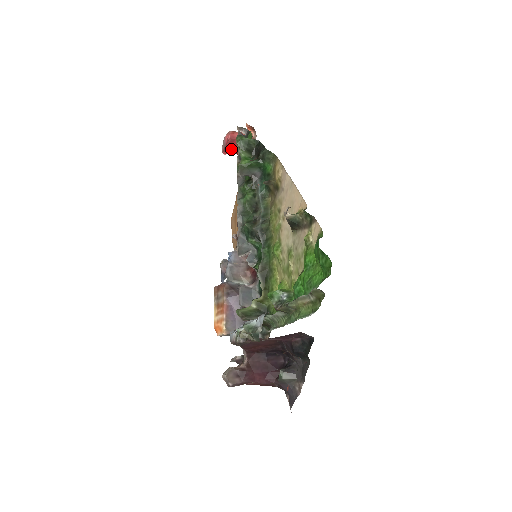
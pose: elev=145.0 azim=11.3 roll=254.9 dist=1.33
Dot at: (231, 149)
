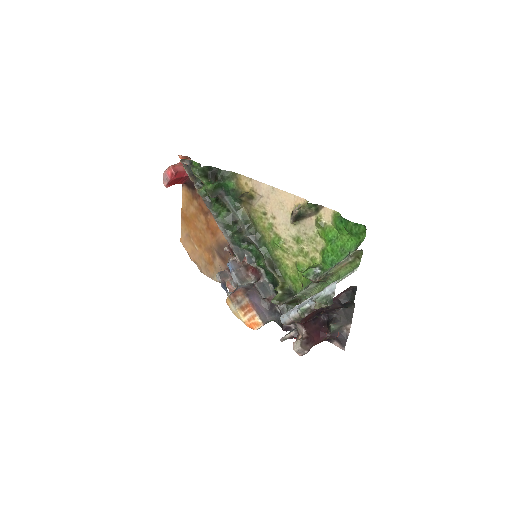
Dot at: (174, 181)
